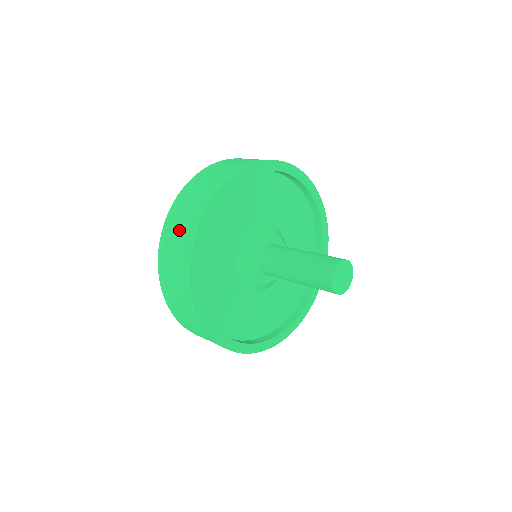
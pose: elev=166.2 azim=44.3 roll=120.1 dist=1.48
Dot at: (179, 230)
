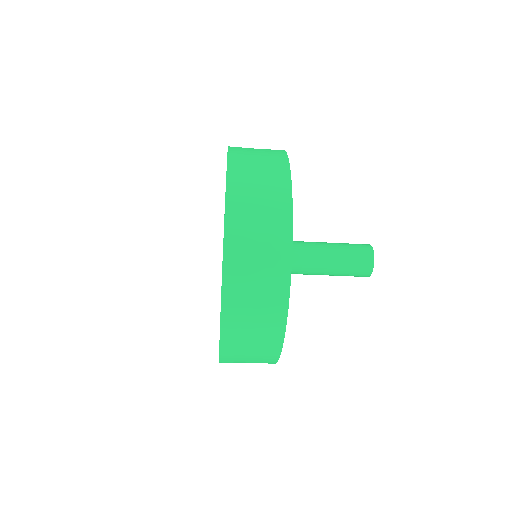
Dot at: (260, 194)
